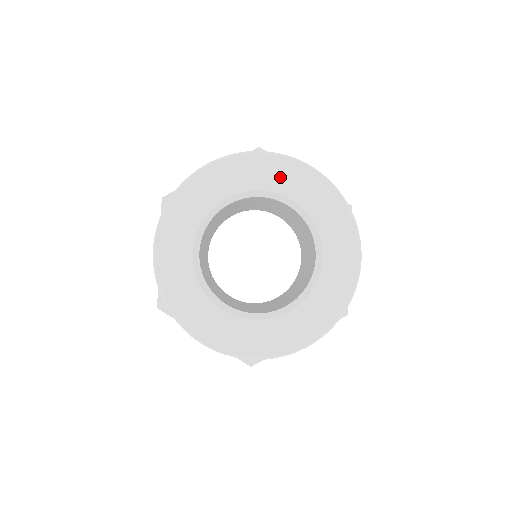
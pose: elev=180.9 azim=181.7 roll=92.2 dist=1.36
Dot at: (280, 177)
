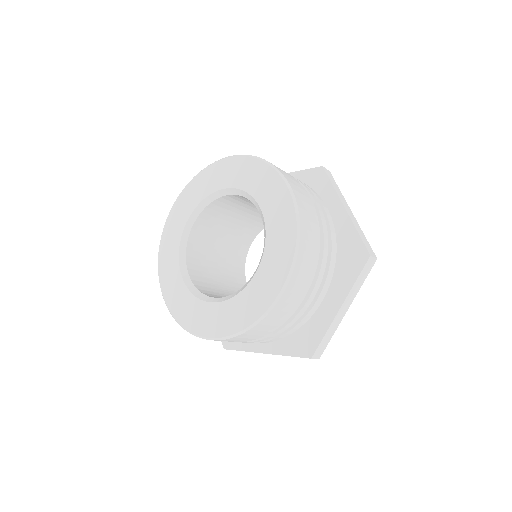
Dot at: (263, 186)
